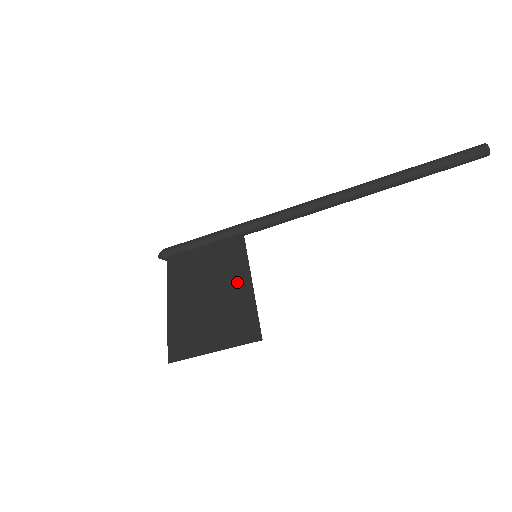
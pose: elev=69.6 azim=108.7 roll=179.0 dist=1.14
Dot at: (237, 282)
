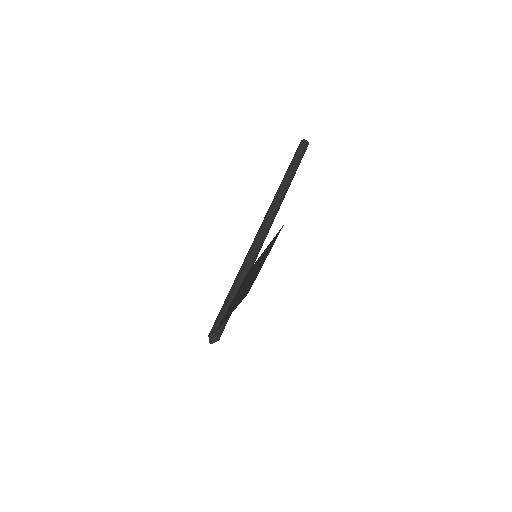
Dot at: (256, 264)
